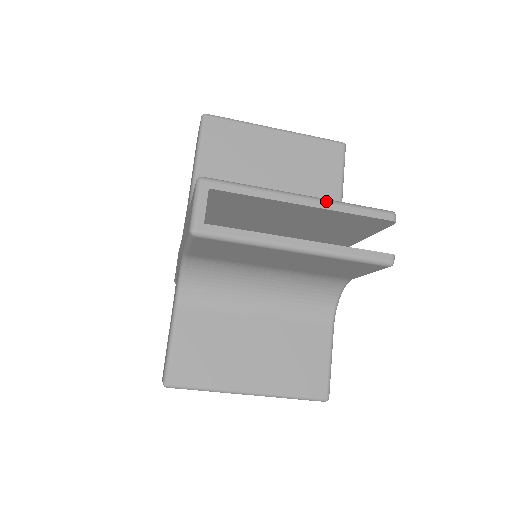
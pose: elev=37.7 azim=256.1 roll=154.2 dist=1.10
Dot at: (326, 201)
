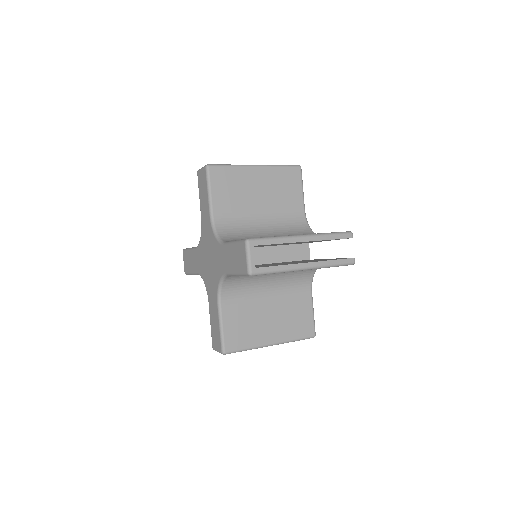
Dot at: (316, 236)
